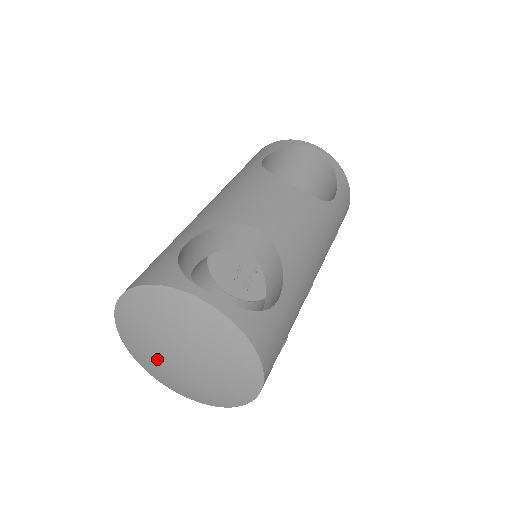
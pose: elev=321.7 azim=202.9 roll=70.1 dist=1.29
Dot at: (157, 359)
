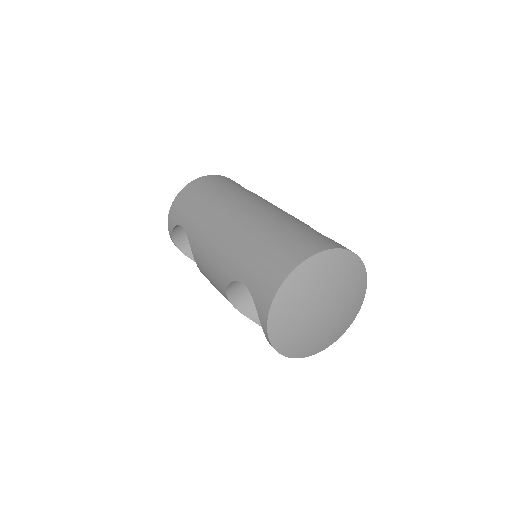
Dot at: (308, 309)
